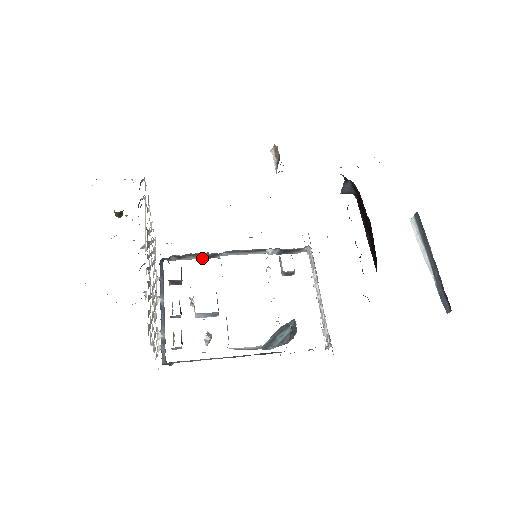
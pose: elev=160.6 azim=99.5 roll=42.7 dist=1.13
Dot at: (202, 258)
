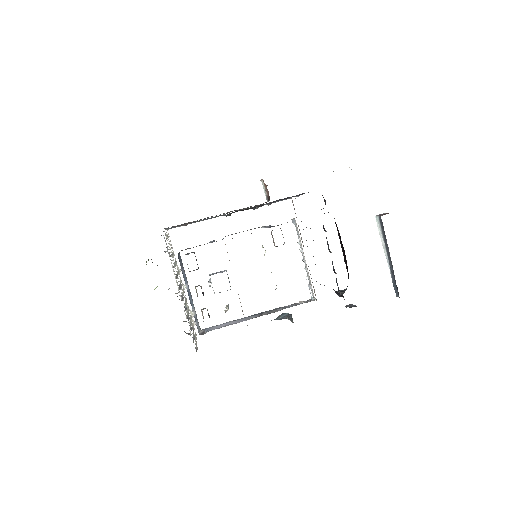
Dot at: occluded
